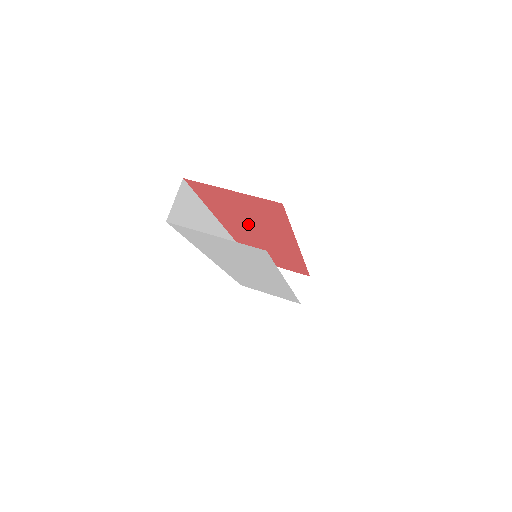
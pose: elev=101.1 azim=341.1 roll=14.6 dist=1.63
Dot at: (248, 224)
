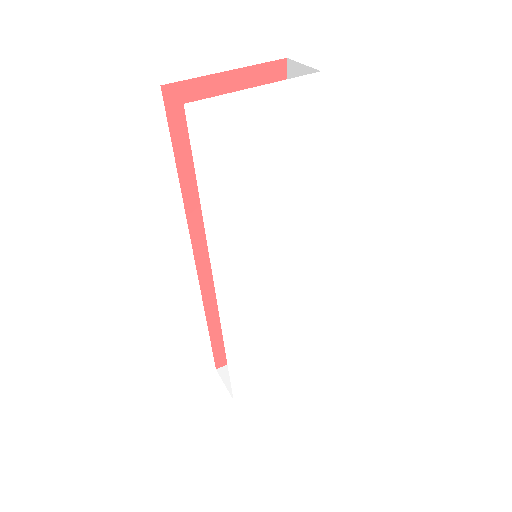
Dot at: occluded
